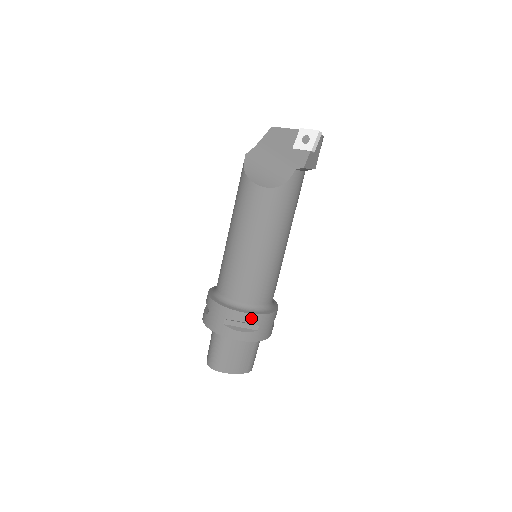
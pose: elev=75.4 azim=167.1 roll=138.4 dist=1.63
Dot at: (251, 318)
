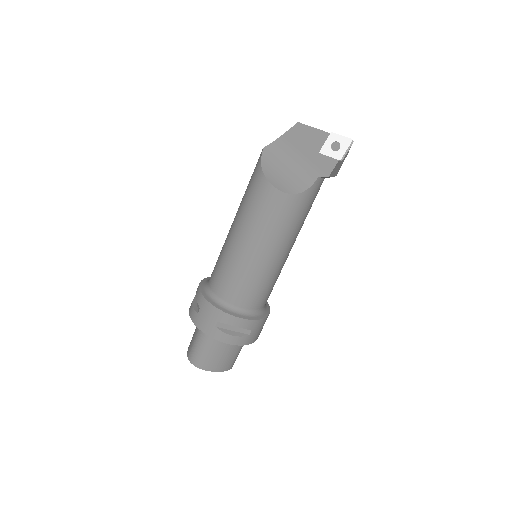
Dot at: (246, 323)
